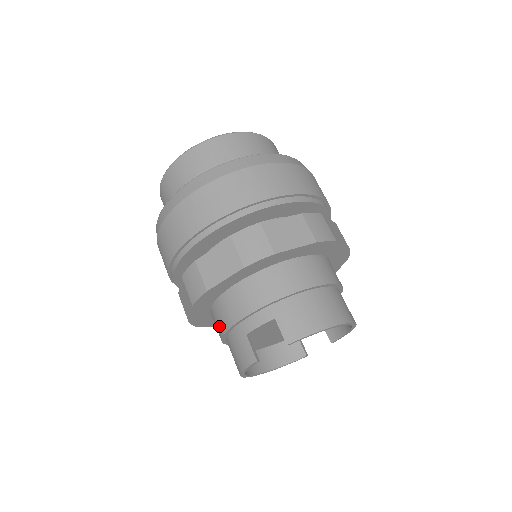
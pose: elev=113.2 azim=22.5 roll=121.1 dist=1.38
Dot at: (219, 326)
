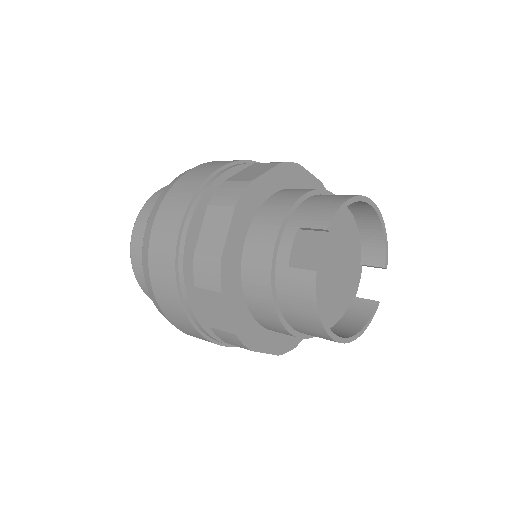
Dot at: (264, 301)
